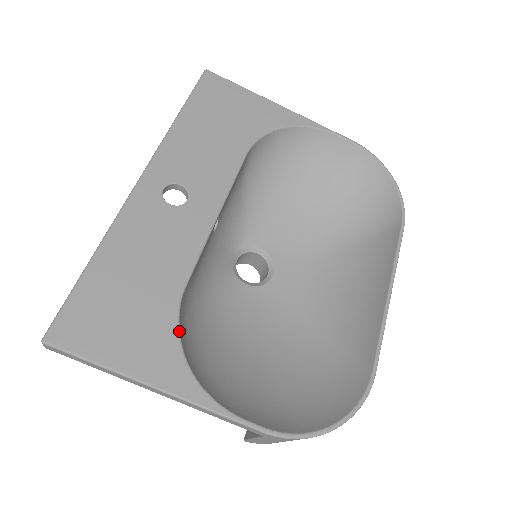
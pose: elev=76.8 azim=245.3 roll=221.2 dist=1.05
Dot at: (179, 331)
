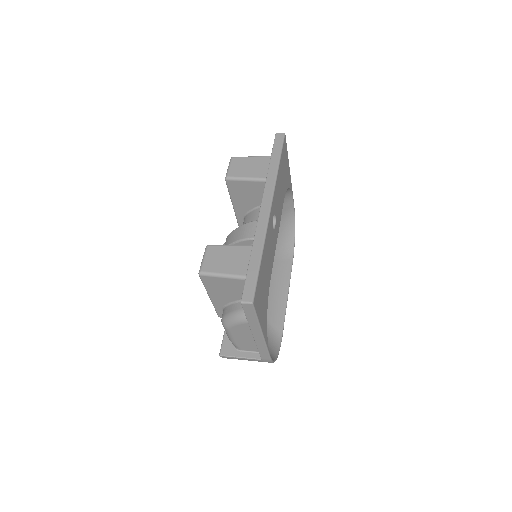
Dot at: occluded
